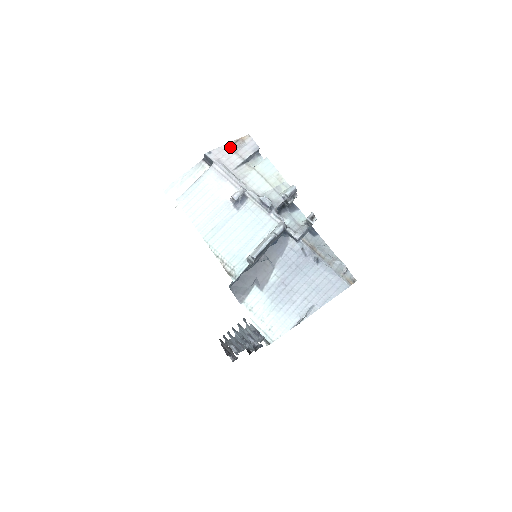
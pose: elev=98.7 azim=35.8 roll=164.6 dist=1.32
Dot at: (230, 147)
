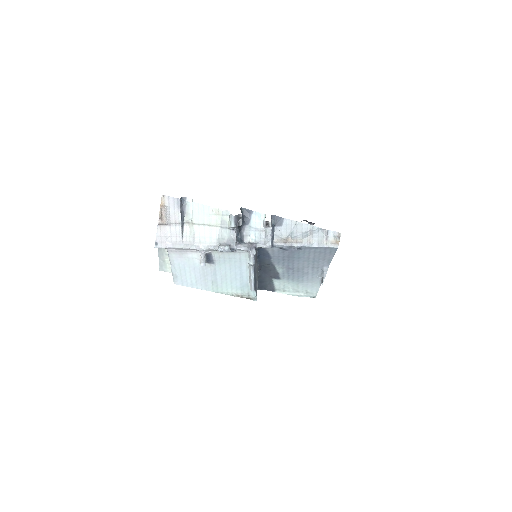
Dot at: (162, 223)
